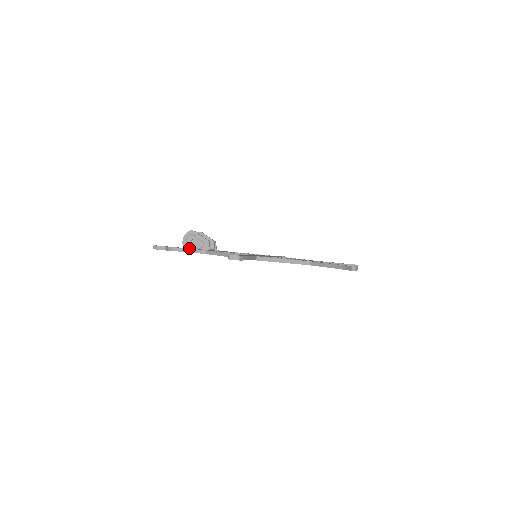
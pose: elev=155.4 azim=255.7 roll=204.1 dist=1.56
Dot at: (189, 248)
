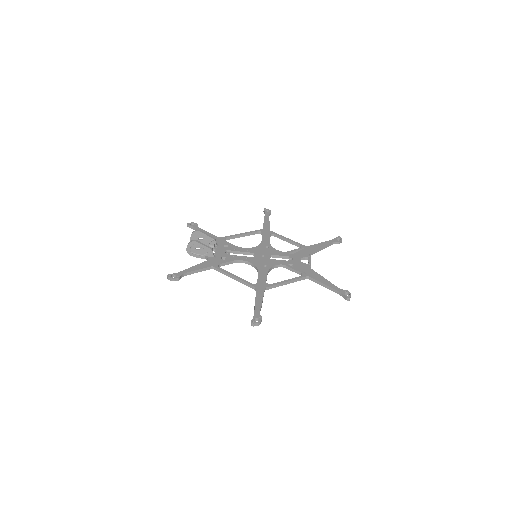
Dot at: (197, 265)
